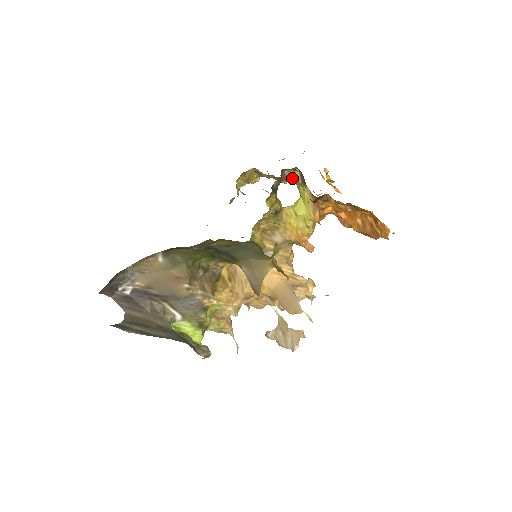
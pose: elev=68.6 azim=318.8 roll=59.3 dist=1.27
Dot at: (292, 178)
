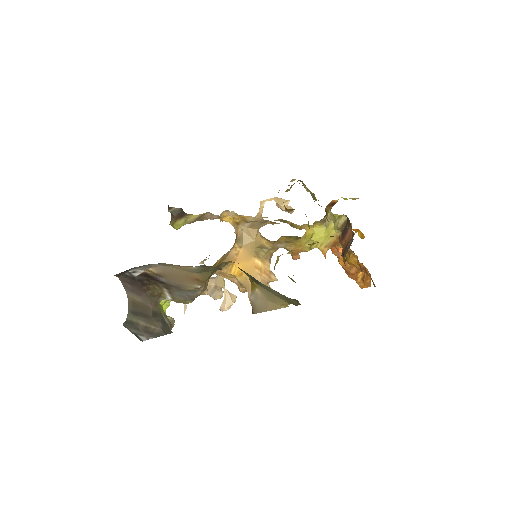
Dot at: (333, 214)
